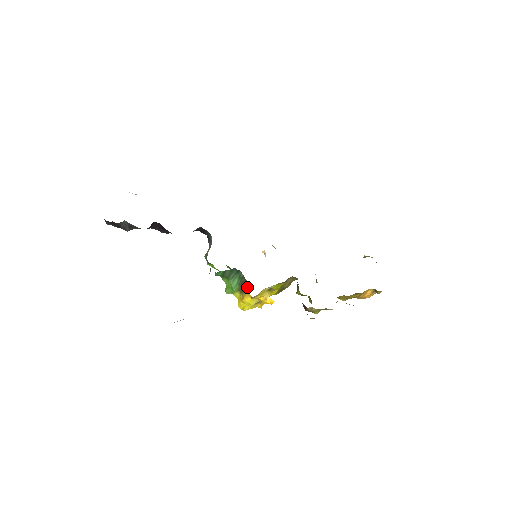
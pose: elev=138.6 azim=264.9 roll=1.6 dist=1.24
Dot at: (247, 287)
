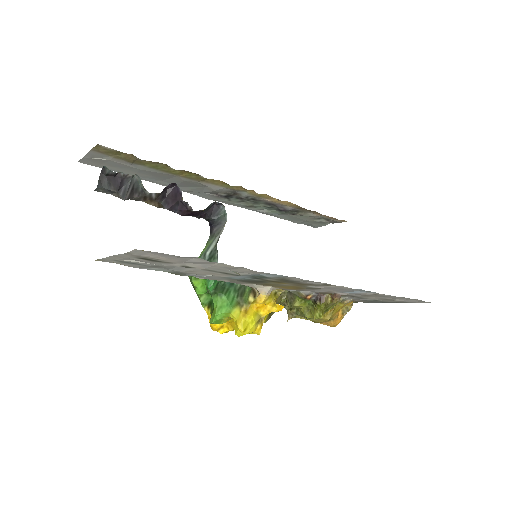
Dot at: (254, 289)
